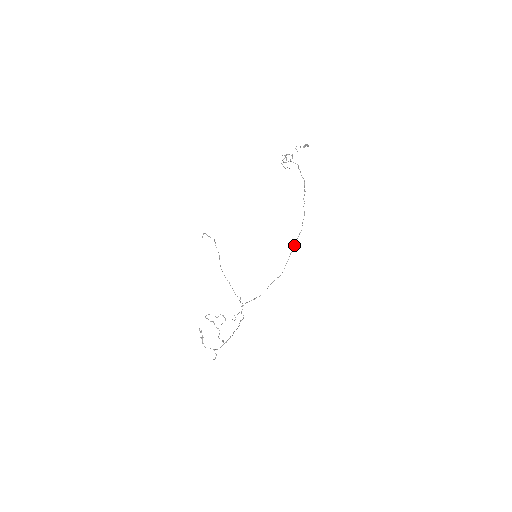
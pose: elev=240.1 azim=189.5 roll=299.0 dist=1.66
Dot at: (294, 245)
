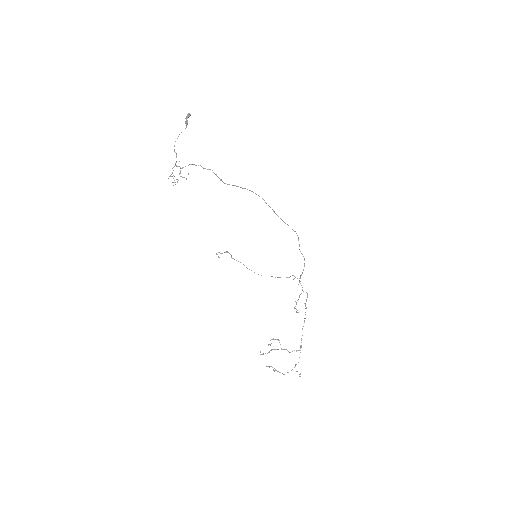
Dot at: occluded
